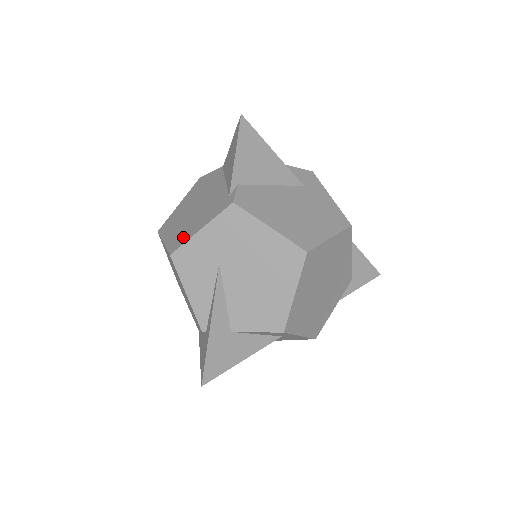
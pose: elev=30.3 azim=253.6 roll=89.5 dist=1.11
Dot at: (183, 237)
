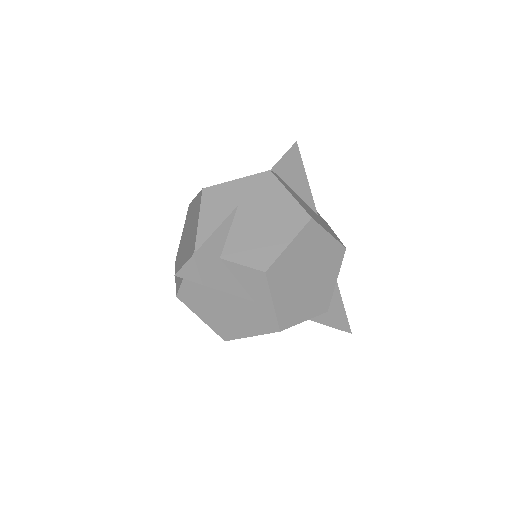
Dot at: occluded
